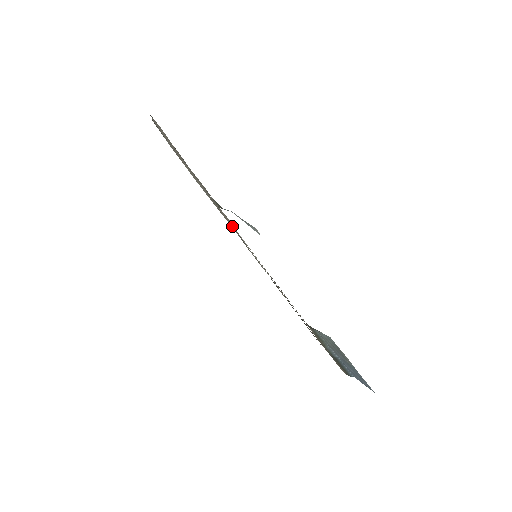
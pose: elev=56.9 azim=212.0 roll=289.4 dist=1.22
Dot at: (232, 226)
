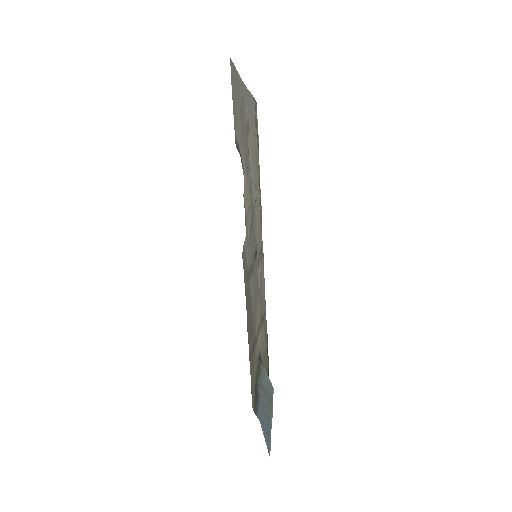
Dot at: (245, 194)
